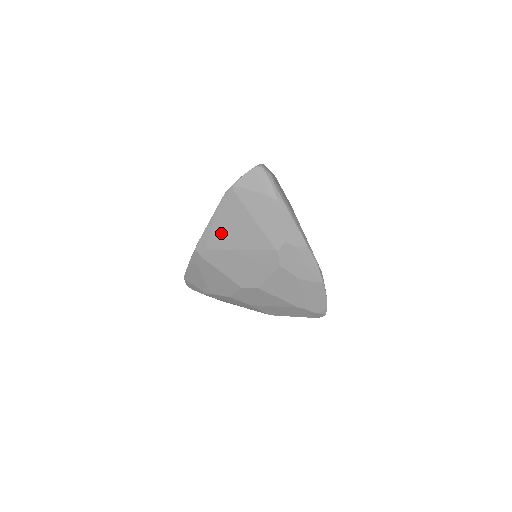
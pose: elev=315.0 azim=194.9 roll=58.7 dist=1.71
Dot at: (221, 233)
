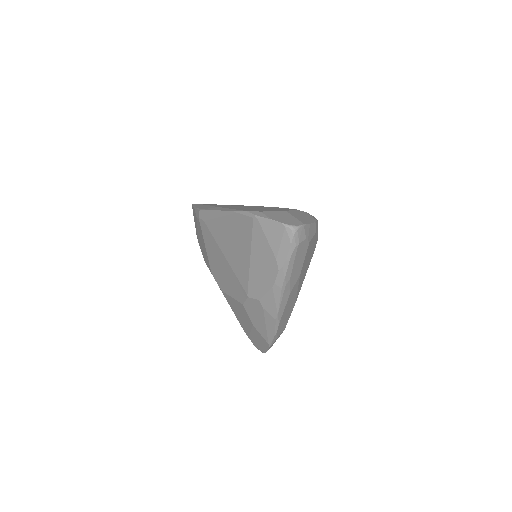
Dot at: (222, 230)
